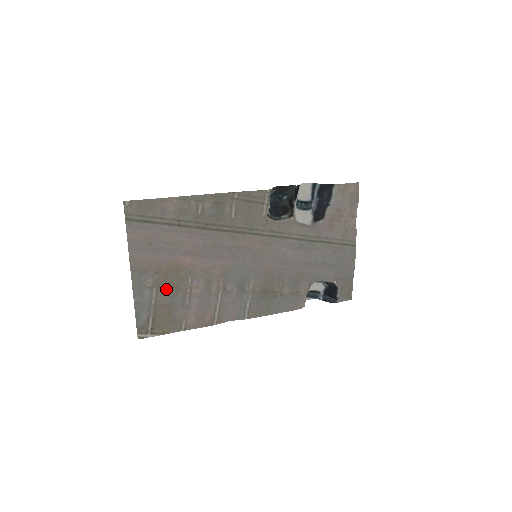
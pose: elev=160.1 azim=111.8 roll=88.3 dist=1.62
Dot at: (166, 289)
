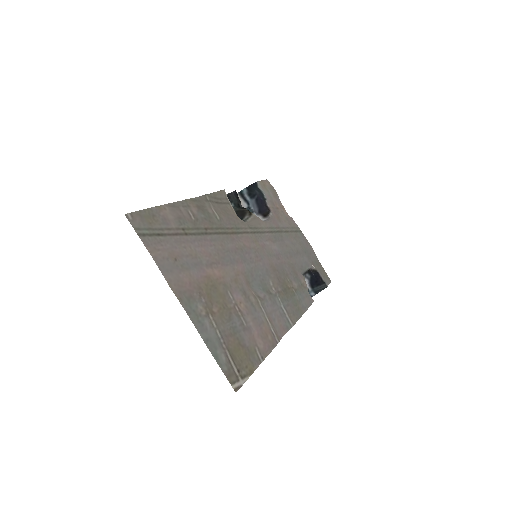
Dot at: (219, 313)
